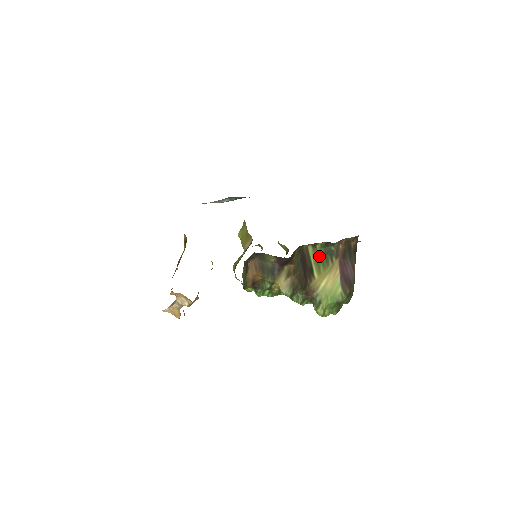
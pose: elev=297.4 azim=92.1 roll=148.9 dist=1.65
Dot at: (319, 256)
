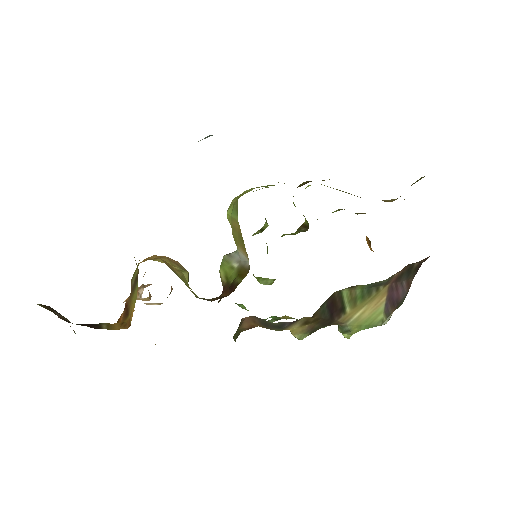
Dot at: (358, 292)
